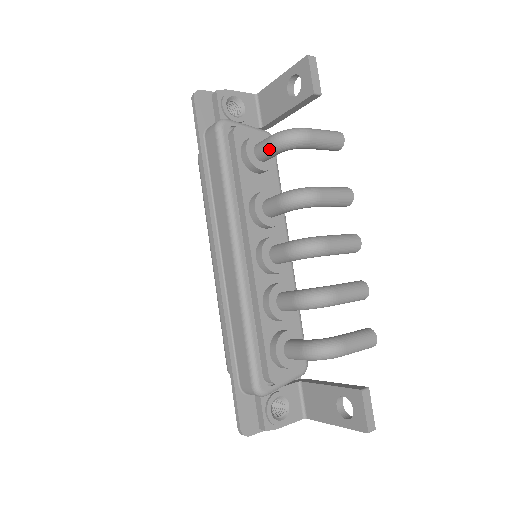
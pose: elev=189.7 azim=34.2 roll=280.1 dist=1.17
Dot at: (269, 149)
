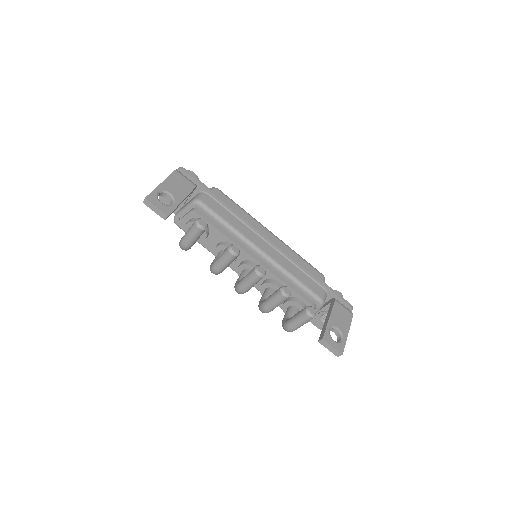
Dot at: occluded
